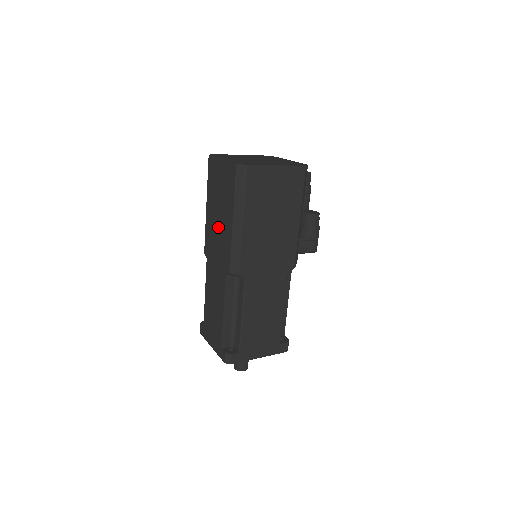
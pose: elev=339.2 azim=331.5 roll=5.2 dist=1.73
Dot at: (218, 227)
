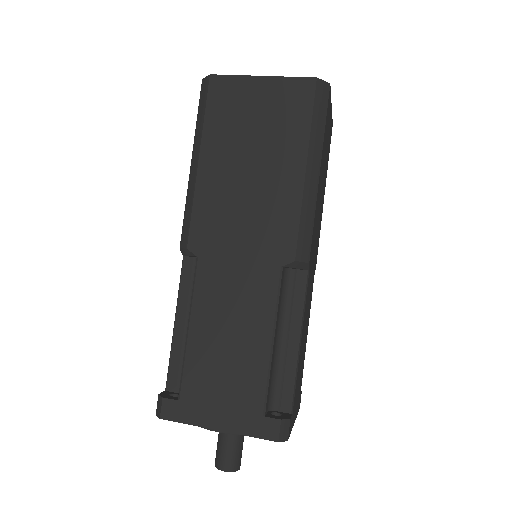
Dot at: (250, 189)
